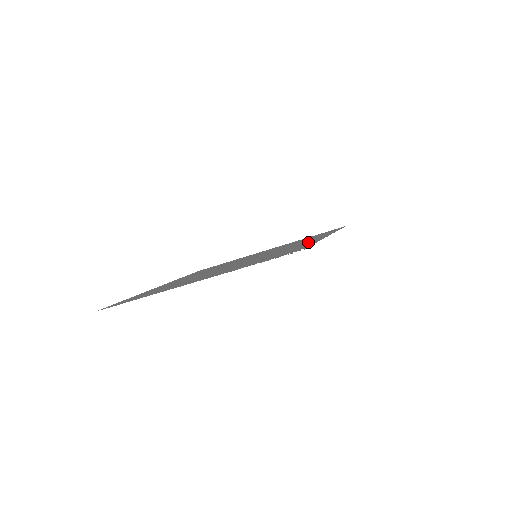
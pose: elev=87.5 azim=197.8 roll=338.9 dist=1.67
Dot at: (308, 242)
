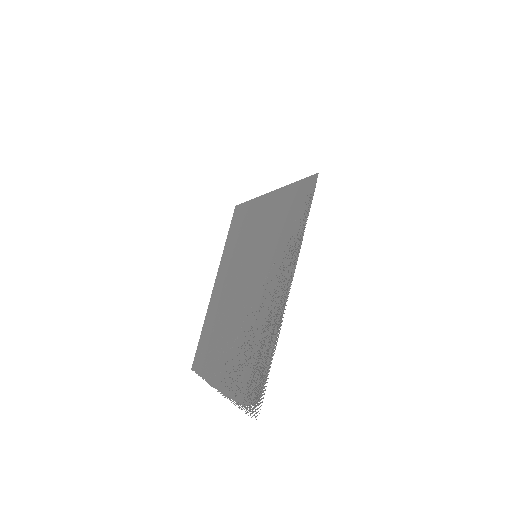
Dot at: (275, 310)
